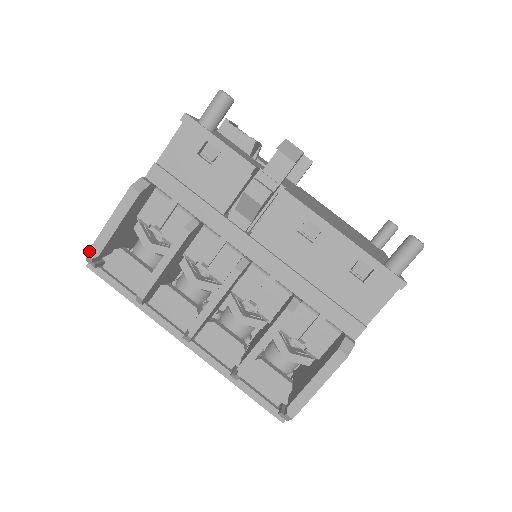
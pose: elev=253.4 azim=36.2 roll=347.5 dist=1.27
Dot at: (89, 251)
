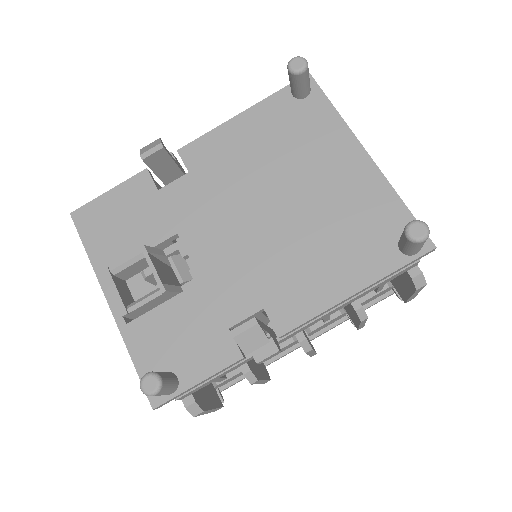
Dot at: occluded
